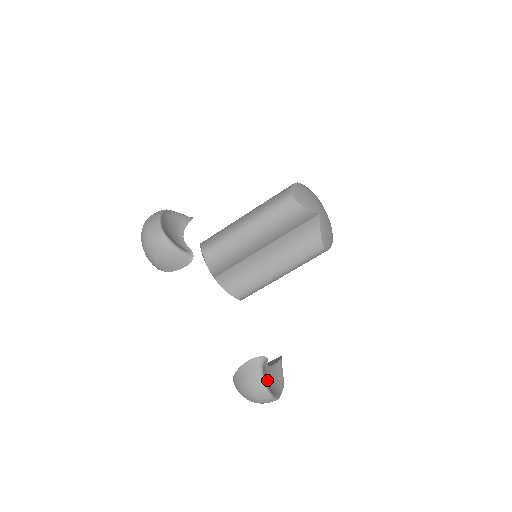
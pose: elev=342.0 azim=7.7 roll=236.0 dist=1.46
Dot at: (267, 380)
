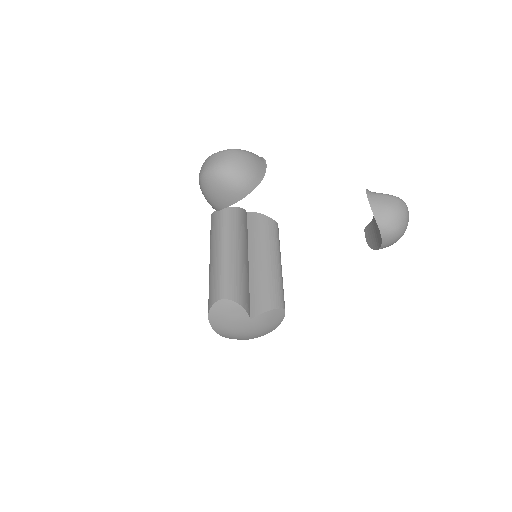
Dot at: occluded
